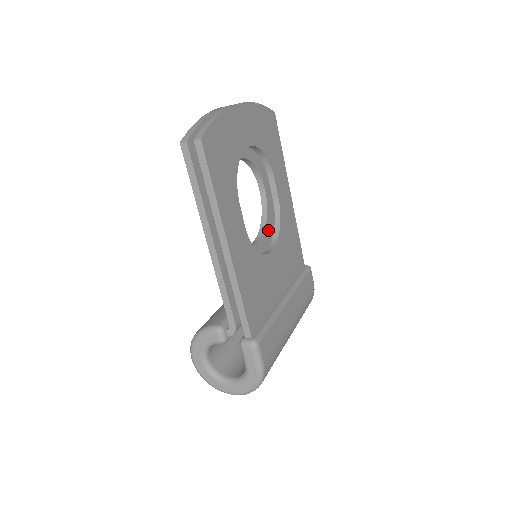
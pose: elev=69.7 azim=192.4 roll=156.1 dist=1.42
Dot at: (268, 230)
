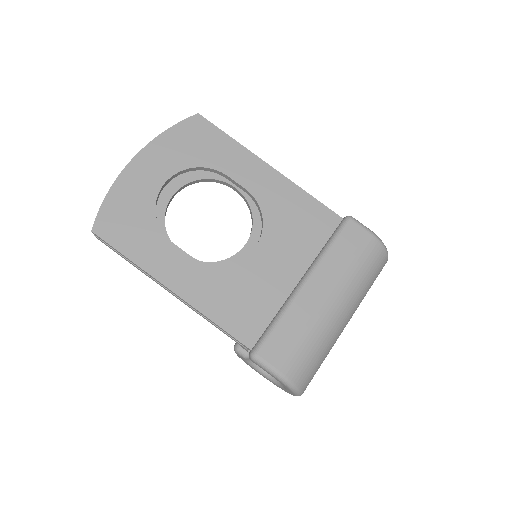
Dot at: (260, 221)
